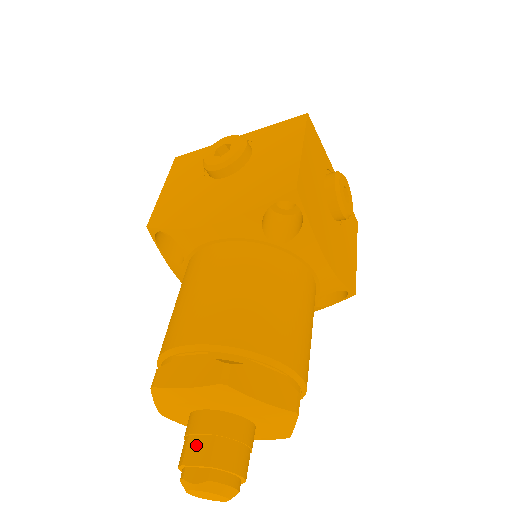
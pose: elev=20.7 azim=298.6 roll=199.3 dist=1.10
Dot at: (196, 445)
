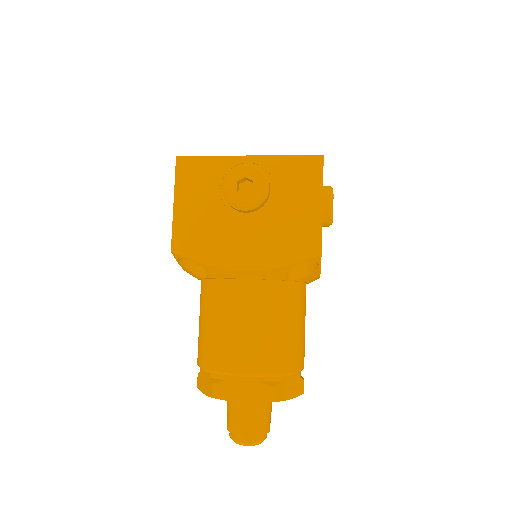
Dot at: (243, 422)
